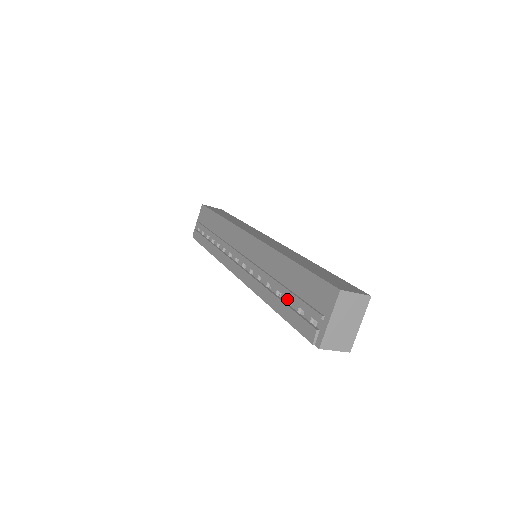
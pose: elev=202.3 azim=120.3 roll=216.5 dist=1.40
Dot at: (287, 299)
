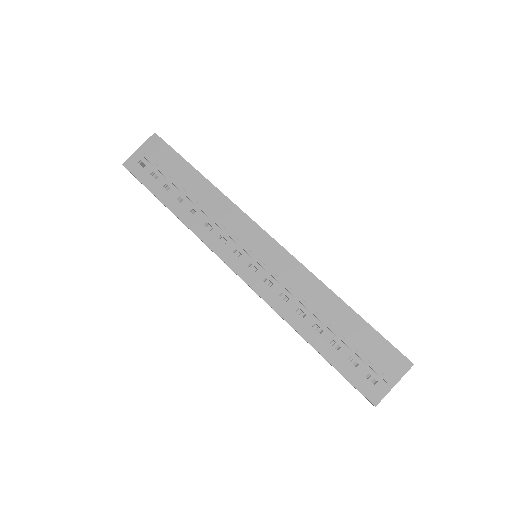
Dot at: (332, 340)
